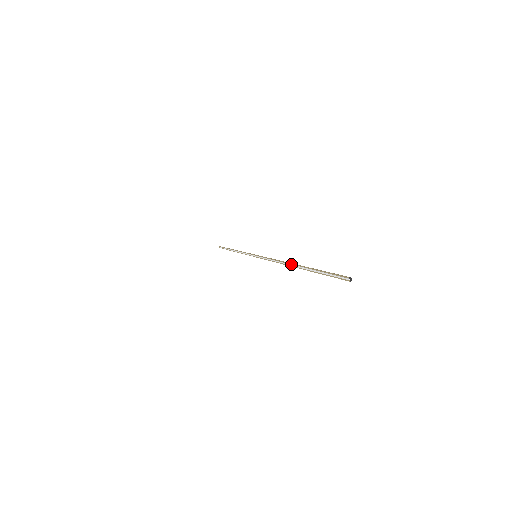
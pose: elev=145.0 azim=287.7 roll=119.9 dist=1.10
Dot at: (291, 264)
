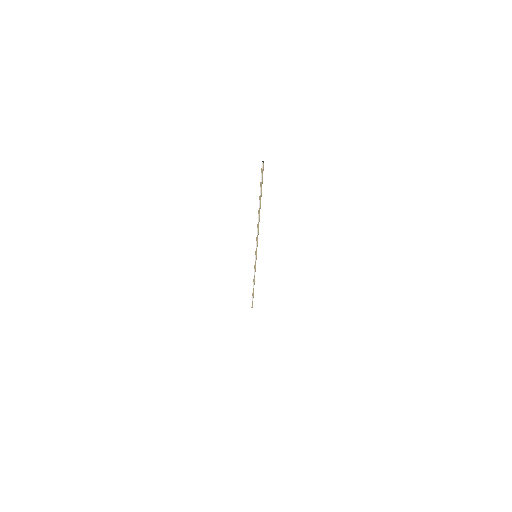
Dot at: (258, 214)
